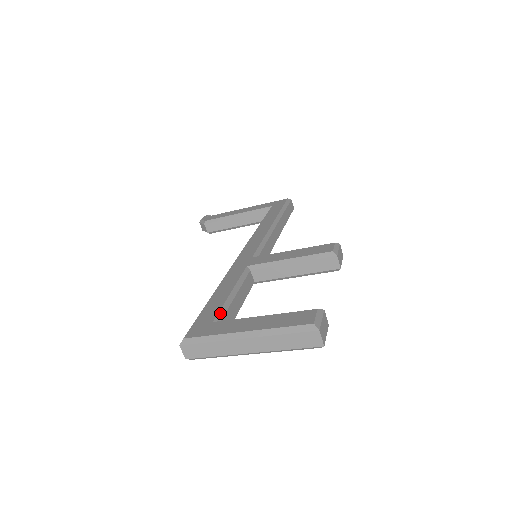
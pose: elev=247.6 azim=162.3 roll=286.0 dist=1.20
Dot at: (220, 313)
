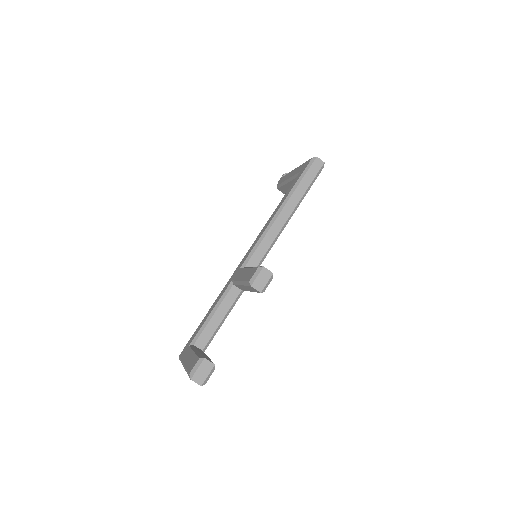
Dot at: (196, 336)
